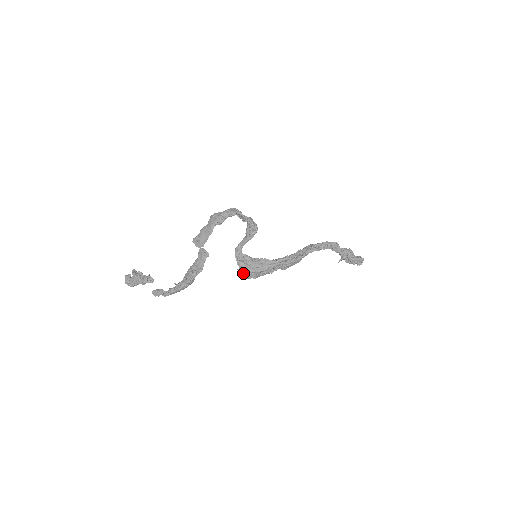
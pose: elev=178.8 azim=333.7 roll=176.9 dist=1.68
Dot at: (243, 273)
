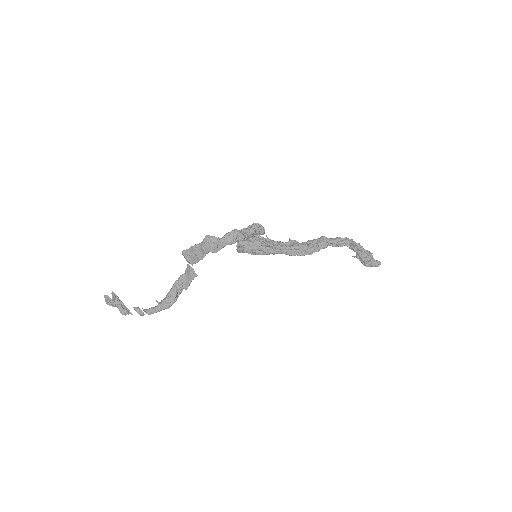
Dot at: (242, 252)
